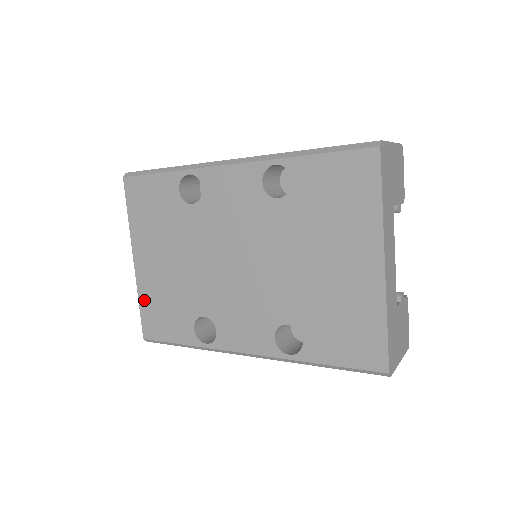
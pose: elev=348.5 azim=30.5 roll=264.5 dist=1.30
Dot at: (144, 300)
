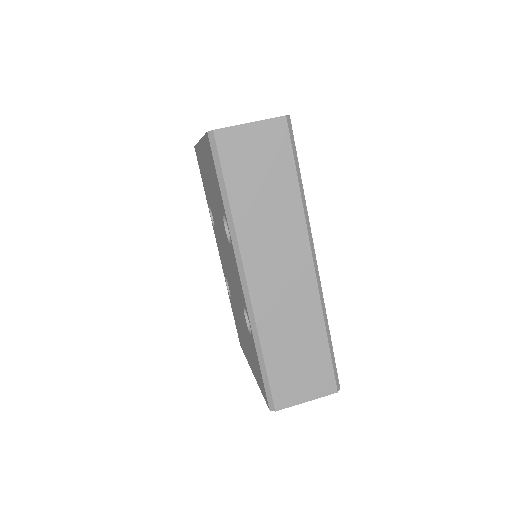
Dot at: (198, 151)
